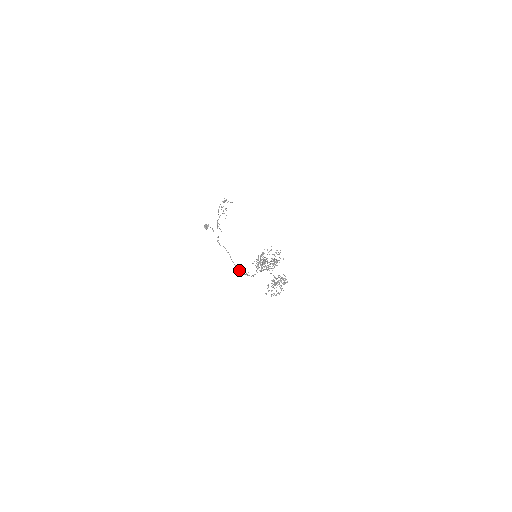
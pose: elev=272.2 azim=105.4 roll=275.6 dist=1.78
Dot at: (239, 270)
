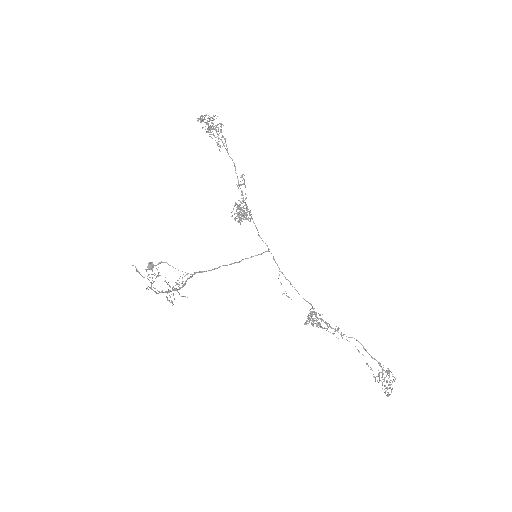
Dot at: occluded
